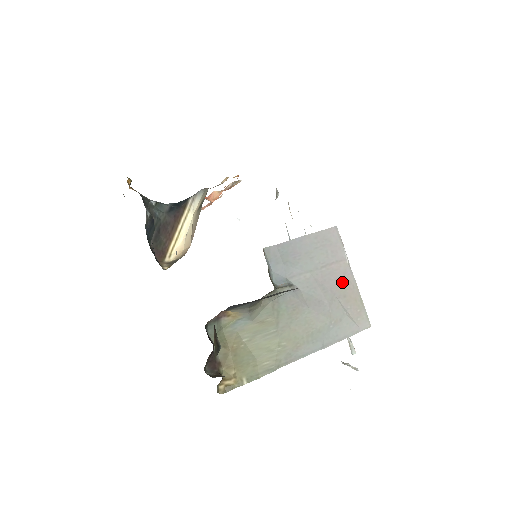
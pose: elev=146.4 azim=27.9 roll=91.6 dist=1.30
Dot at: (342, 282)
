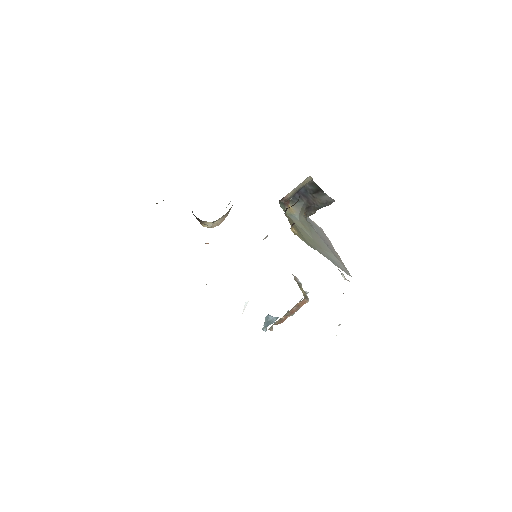
Dot at: (333, 249)
